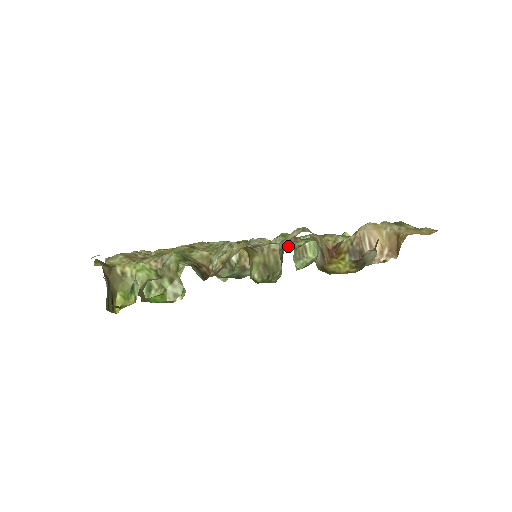
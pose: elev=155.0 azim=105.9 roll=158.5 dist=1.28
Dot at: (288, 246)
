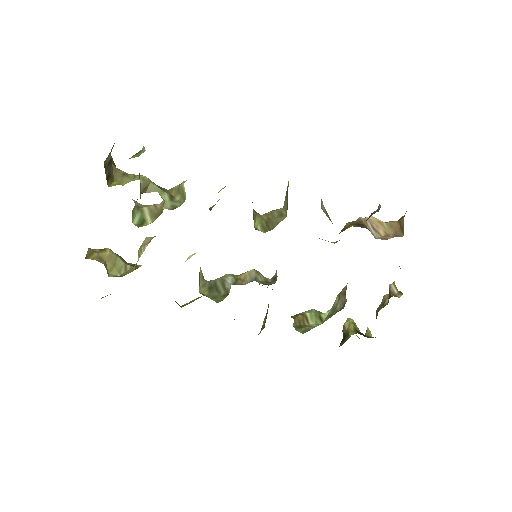
Dot at: occluded
